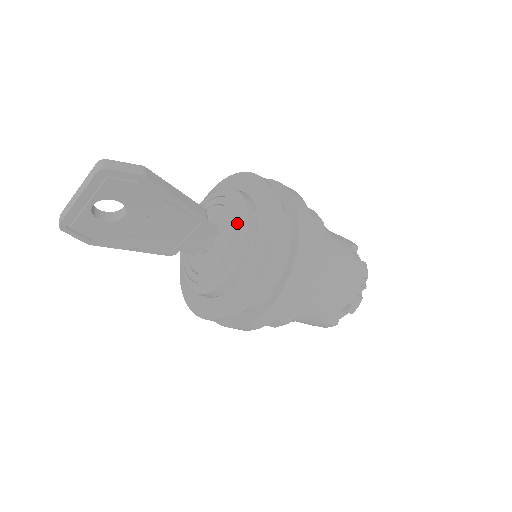
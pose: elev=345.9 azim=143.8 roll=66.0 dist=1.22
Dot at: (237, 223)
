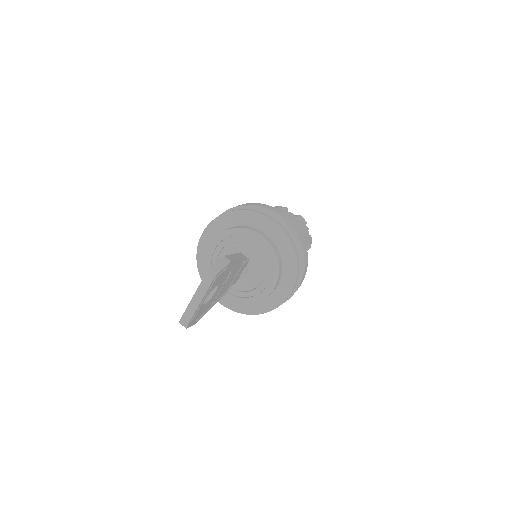
Dot at: (261, 248)
